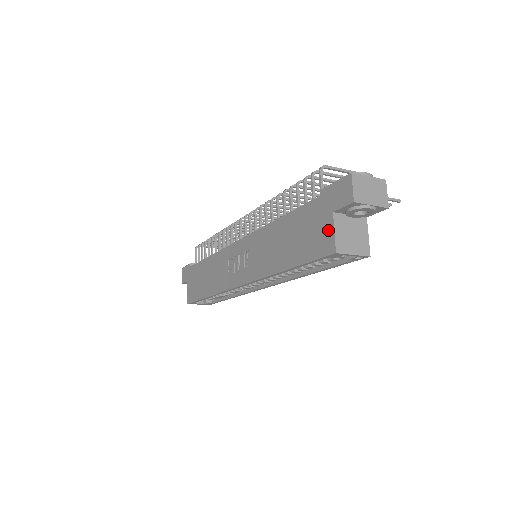
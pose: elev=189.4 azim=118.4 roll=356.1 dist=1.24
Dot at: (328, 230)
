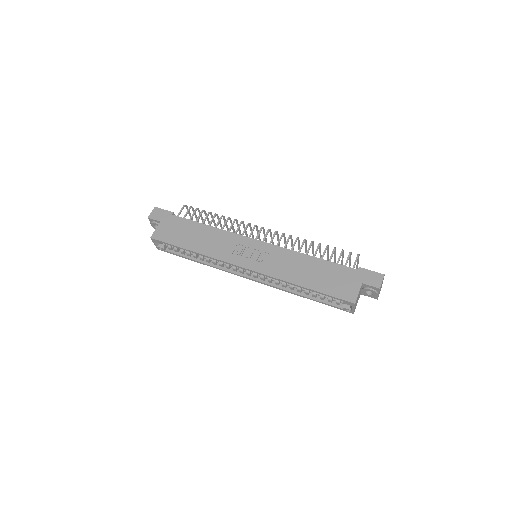
Dot at: (354, 289)
